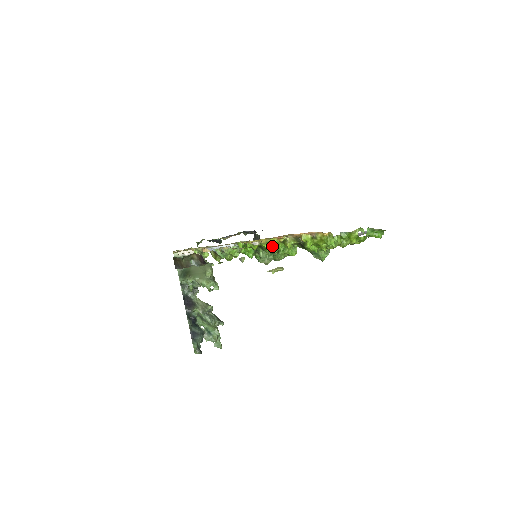
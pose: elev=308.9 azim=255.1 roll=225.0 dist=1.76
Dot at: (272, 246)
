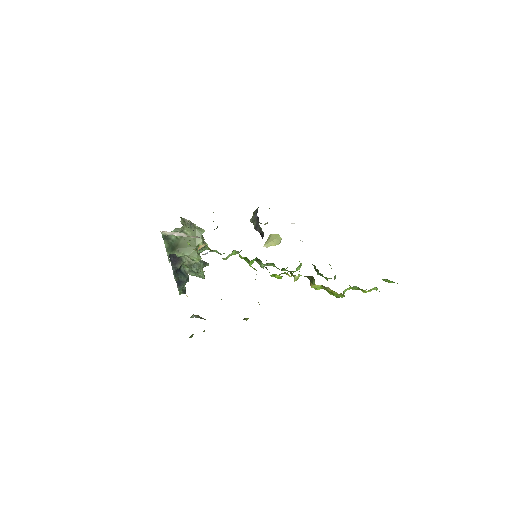
Dot at: (277, 278)
